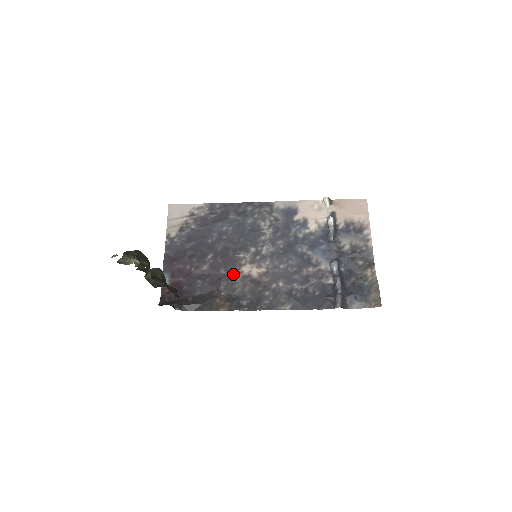
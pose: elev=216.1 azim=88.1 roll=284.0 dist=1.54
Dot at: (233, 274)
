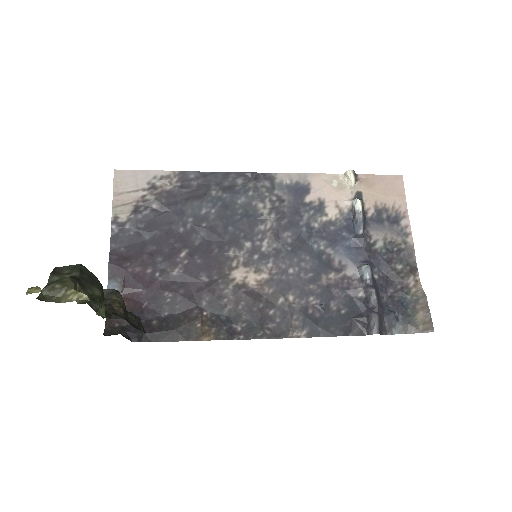
Dot at: (220, 282)
